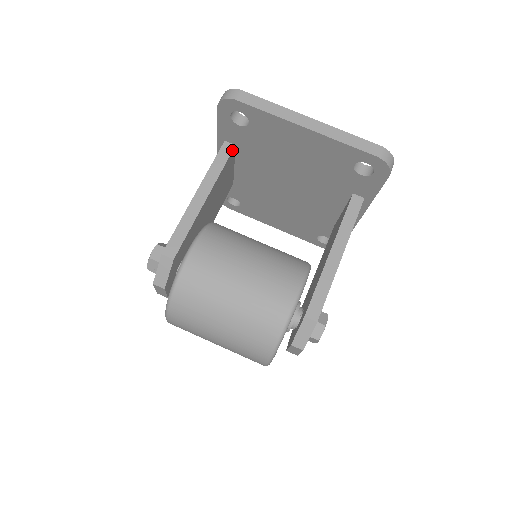
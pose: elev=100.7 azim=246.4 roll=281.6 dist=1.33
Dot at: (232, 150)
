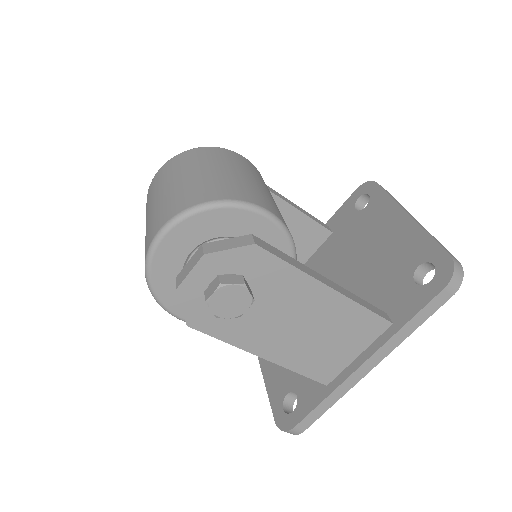
Dot at: (328, 229)
